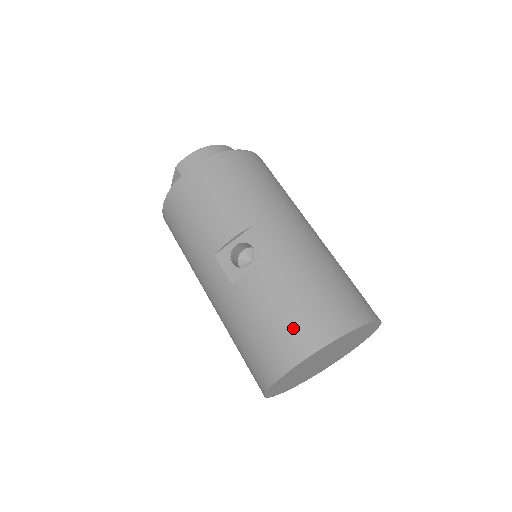
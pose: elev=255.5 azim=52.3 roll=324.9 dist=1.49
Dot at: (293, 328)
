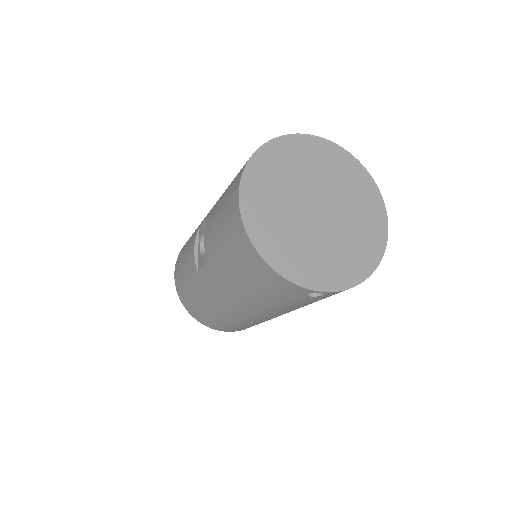
Dot at: (227, 206)
